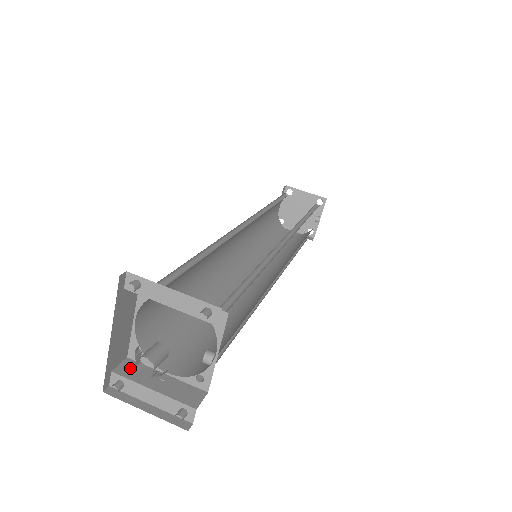
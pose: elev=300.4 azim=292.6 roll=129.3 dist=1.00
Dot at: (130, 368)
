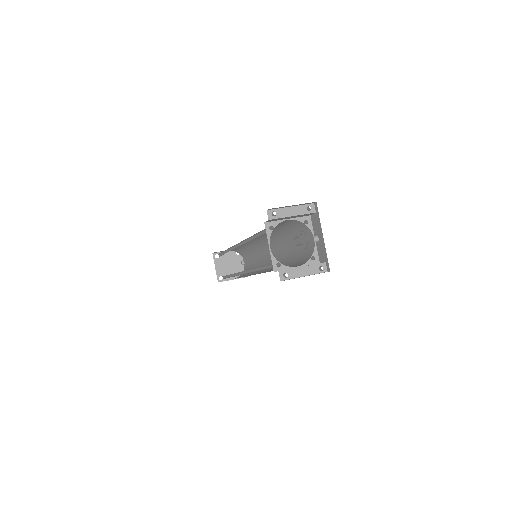
Dot at: occluded
